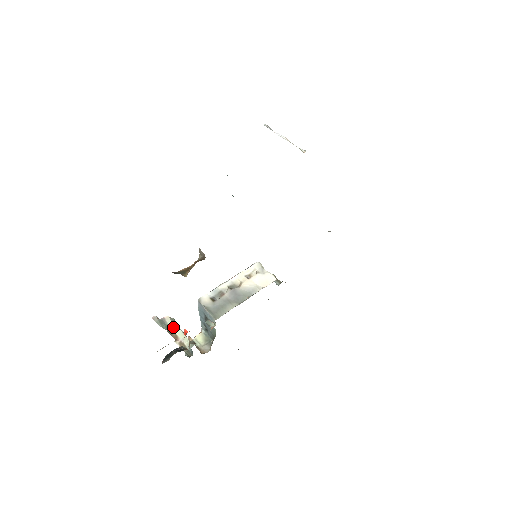
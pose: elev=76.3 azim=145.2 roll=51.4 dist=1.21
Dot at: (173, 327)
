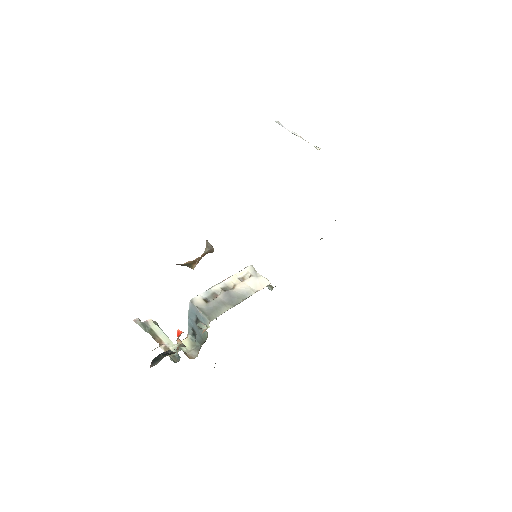
Dot at: (157, 331)
